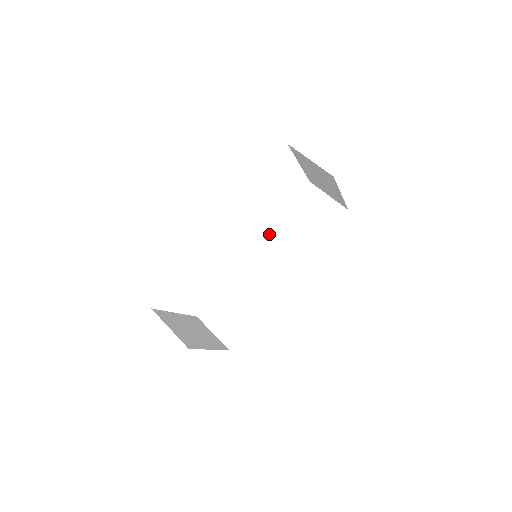
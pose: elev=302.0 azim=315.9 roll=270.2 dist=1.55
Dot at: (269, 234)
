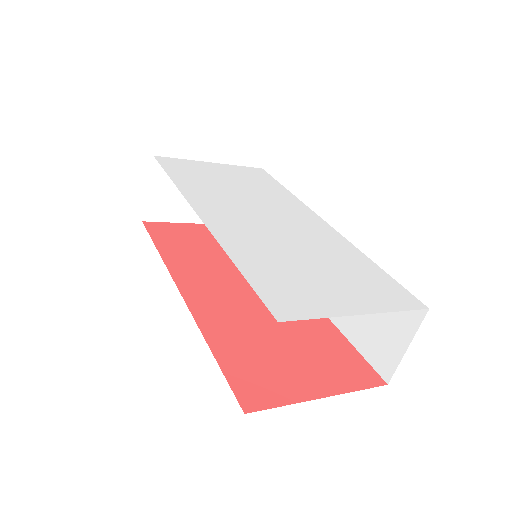
Dot at: occluded
